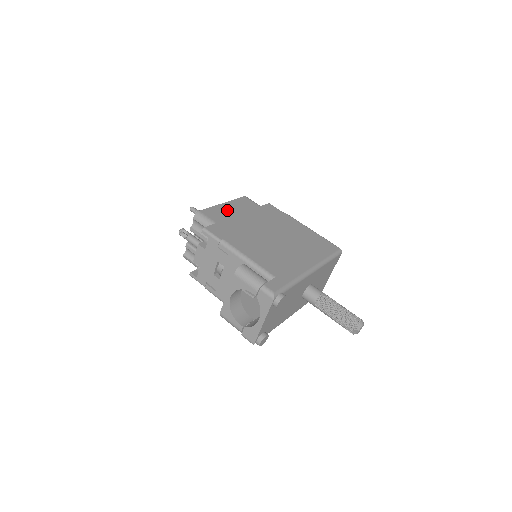
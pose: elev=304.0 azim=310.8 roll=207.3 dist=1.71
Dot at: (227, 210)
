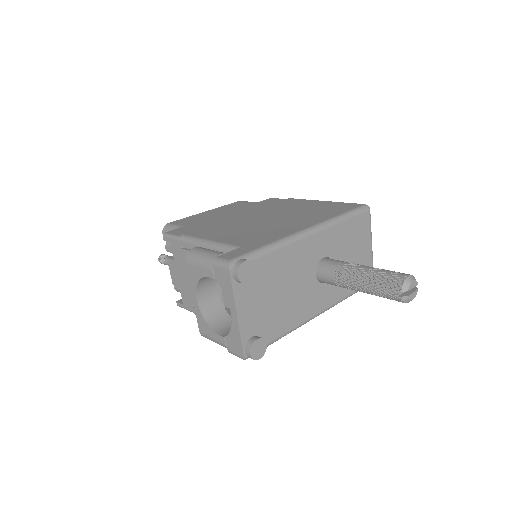
Dot at: (207, 214)
